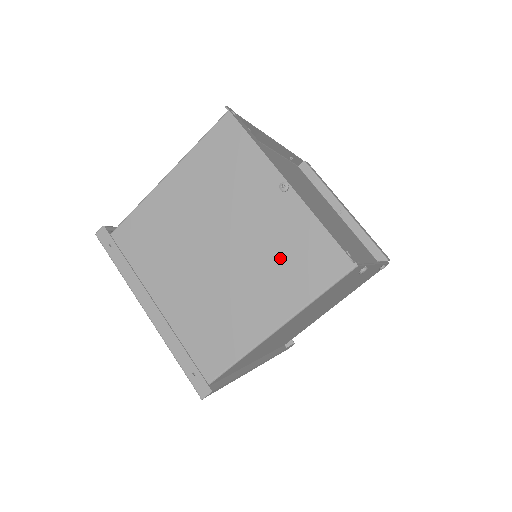
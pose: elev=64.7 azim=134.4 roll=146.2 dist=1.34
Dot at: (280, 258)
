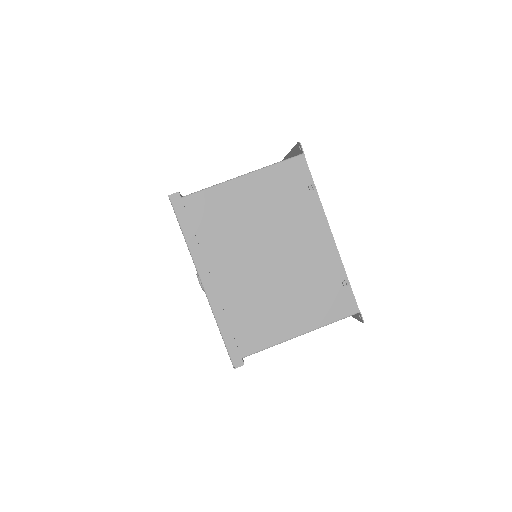
Dot at: occluded
